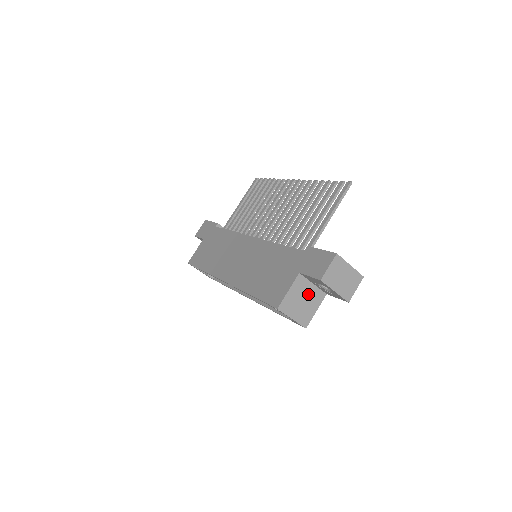
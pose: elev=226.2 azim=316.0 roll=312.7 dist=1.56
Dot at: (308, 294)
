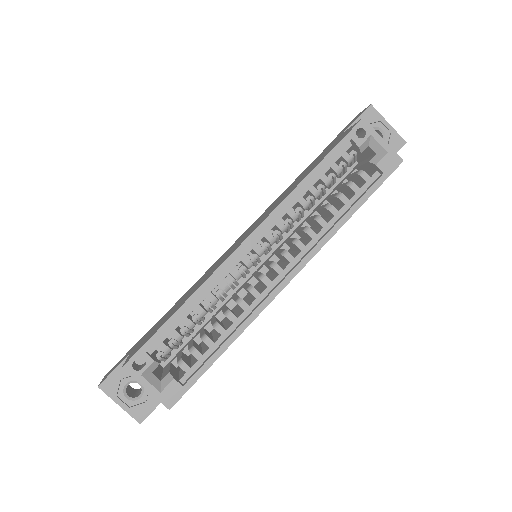
Dot at: occluded
